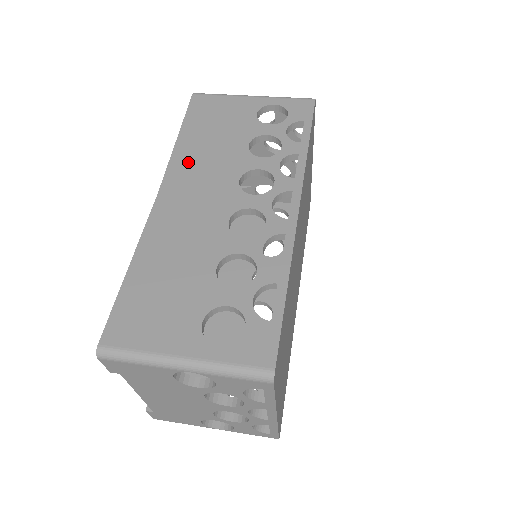
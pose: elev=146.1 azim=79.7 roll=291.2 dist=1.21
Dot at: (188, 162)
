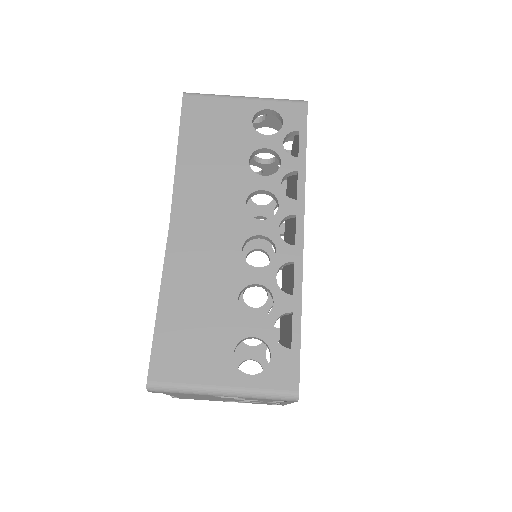
Dot at: (193, 183)
